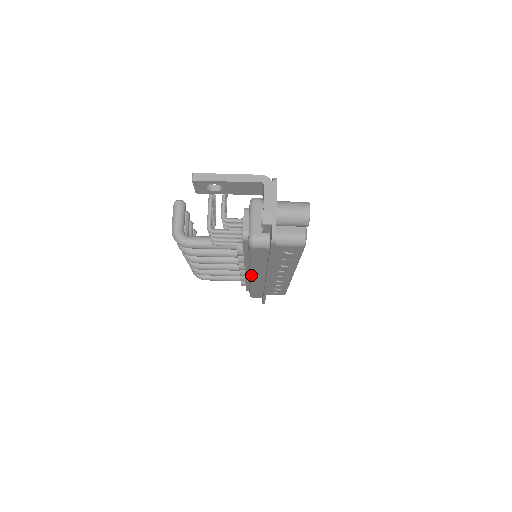
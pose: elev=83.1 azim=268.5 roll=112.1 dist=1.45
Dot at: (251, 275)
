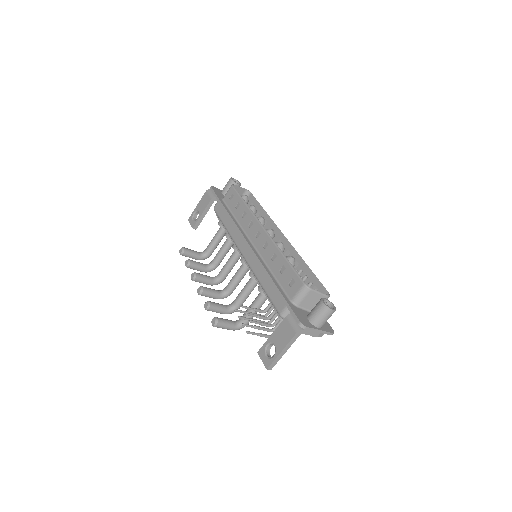
Dot at: occluded
